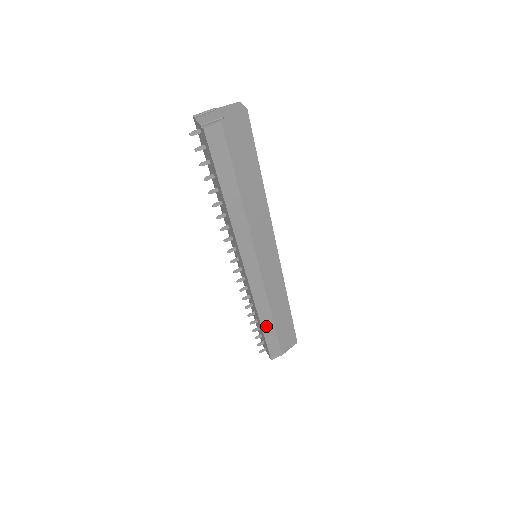
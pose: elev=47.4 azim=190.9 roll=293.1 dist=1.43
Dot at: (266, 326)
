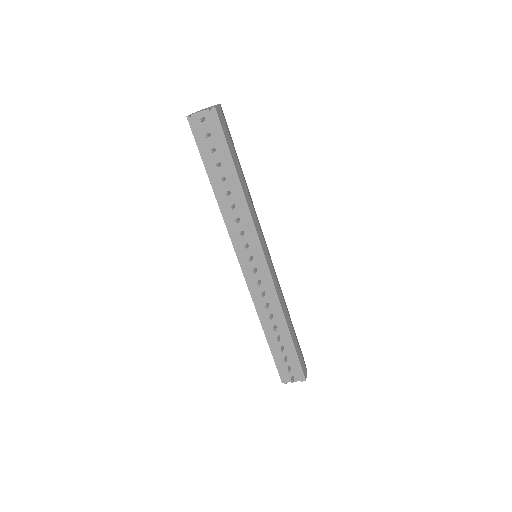
Dot at: (291, 332)
